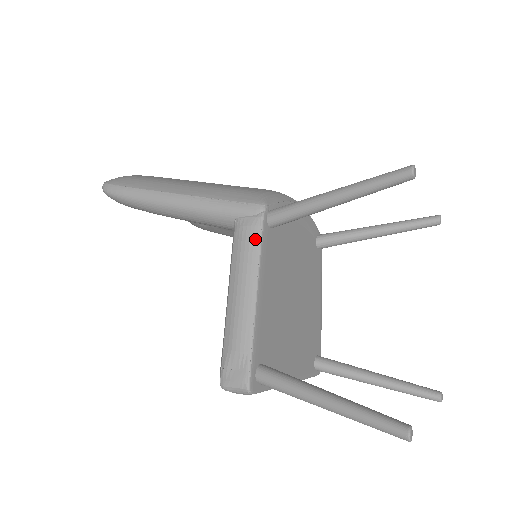
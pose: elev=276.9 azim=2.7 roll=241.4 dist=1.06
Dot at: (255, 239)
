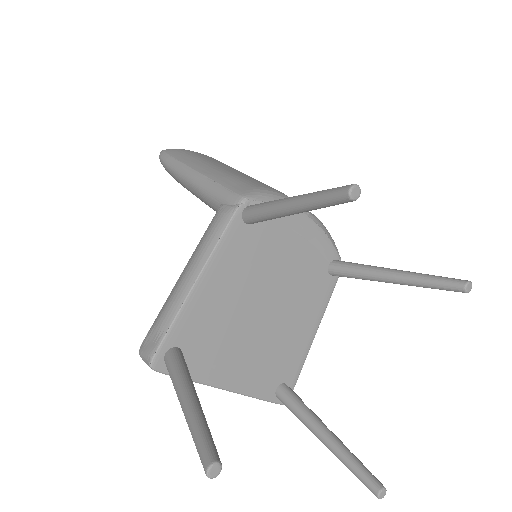
Dot at: (221, 227)
